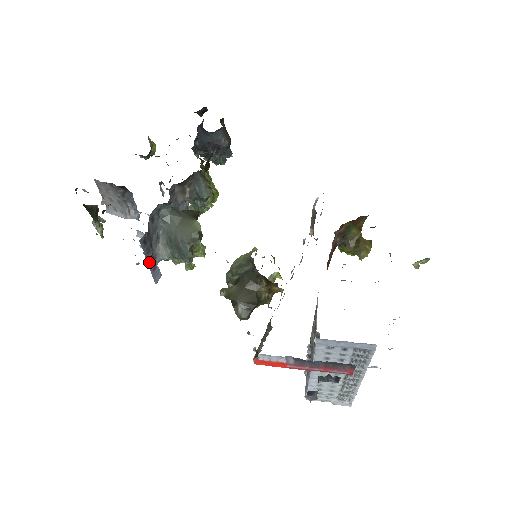
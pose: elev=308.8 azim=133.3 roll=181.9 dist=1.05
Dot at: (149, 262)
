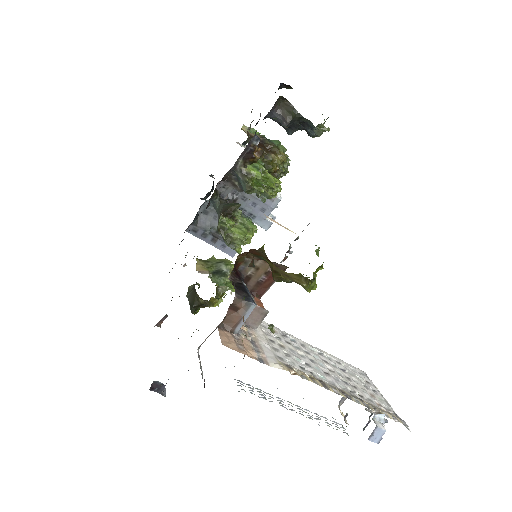
Dot at: (211, 243)
